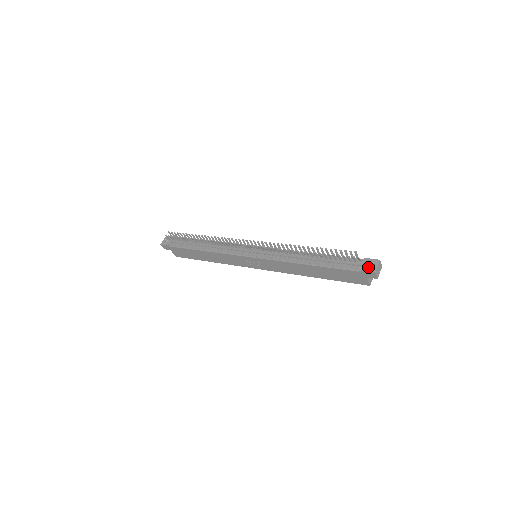
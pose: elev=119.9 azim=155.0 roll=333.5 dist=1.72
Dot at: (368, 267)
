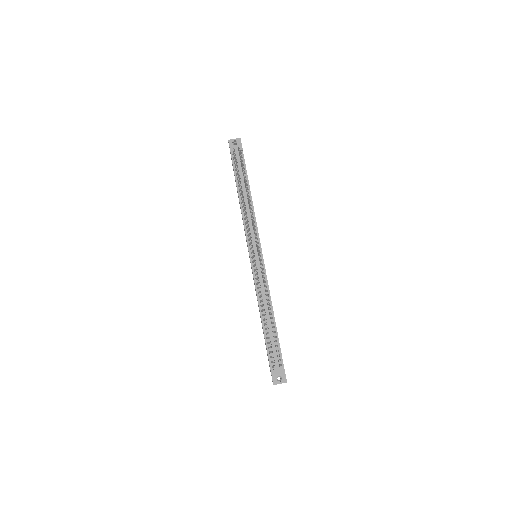
Dot at: (276, 376)
